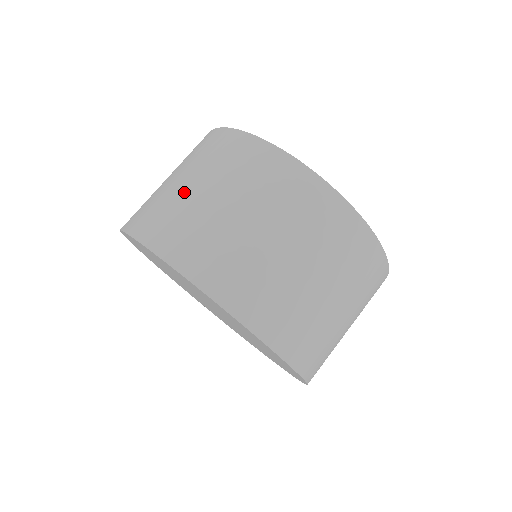
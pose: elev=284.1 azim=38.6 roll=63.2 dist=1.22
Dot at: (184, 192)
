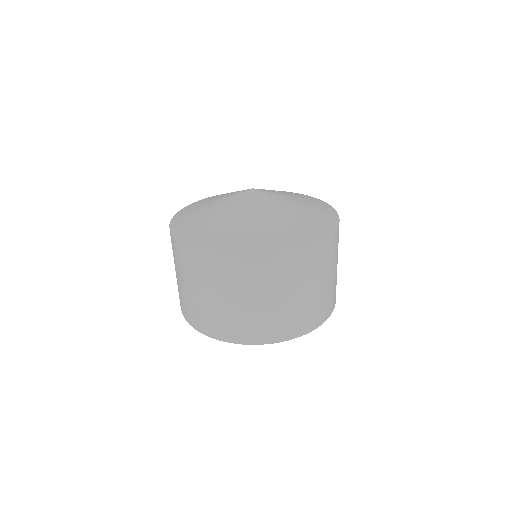
Dot at: (185, 291)
